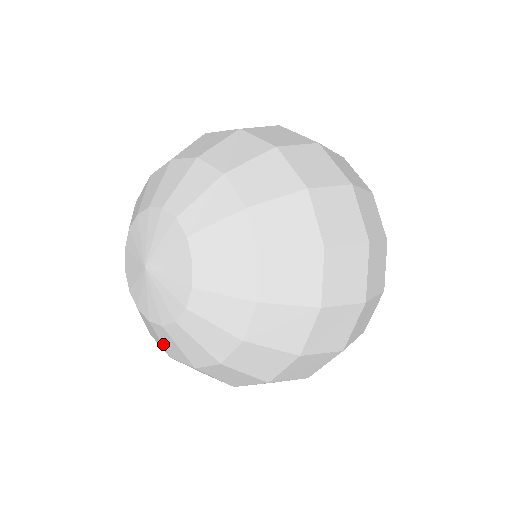
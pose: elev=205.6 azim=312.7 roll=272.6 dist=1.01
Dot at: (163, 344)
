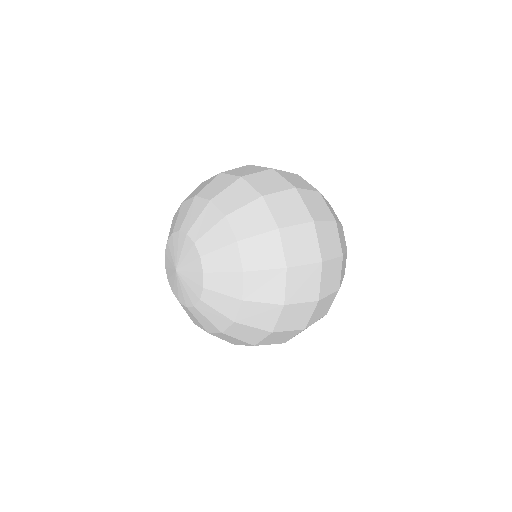
Dot at: occluded
